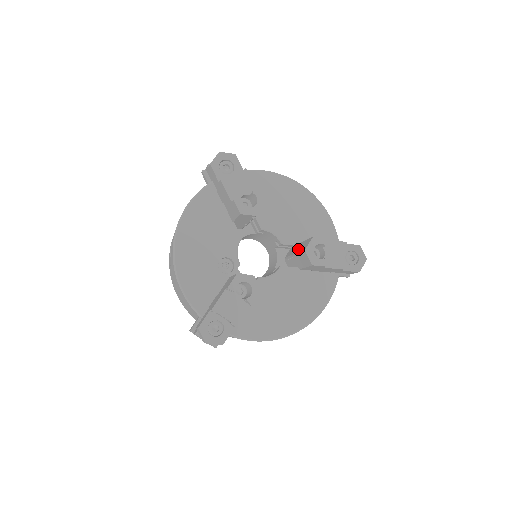
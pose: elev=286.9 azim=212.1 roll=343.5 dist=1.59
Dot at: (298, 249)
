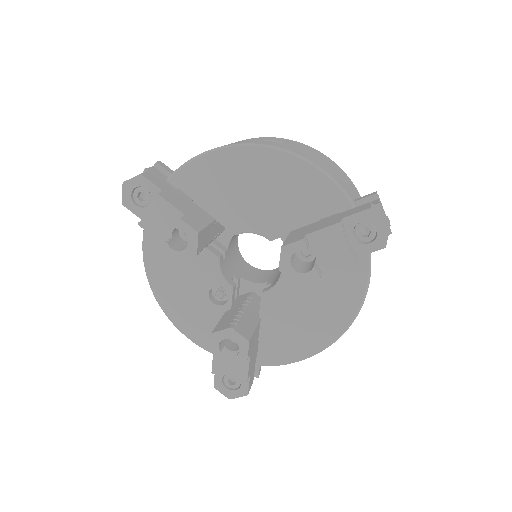
Dot at: occluded
